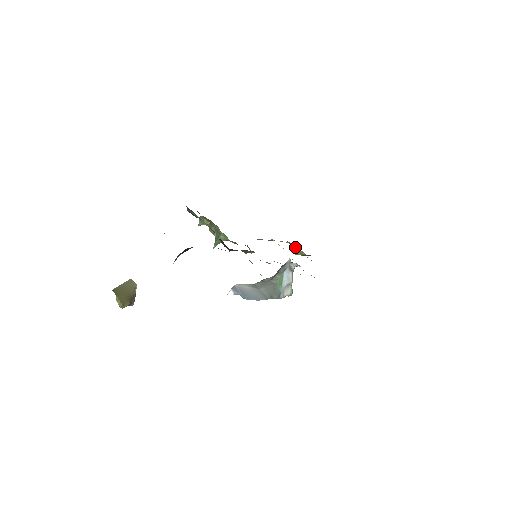
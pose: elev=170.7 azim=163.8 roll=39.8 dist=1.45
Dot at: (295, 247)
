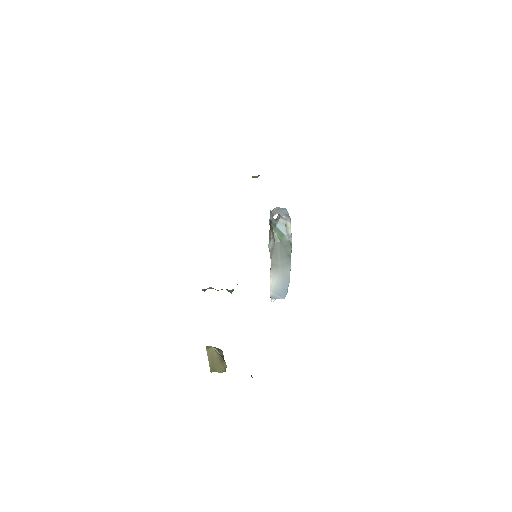
Dot at: occluded
